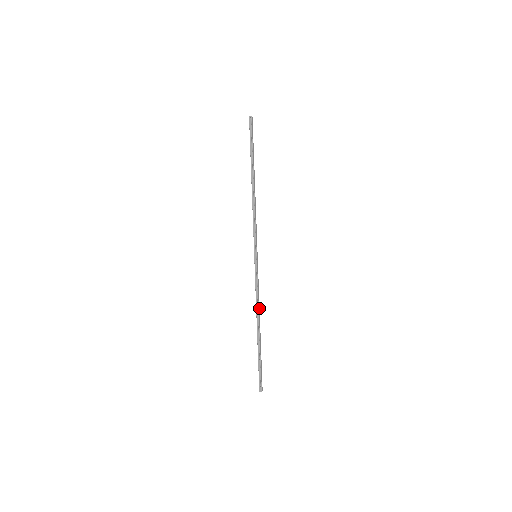
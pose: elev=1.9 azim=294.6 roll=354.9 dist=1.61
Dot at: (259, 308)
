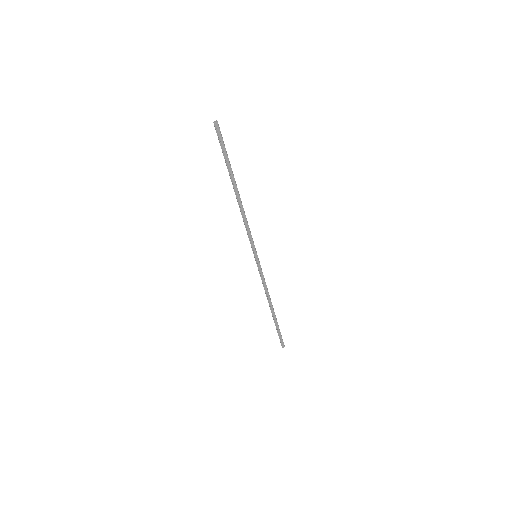
Dot at: (269, 295)
